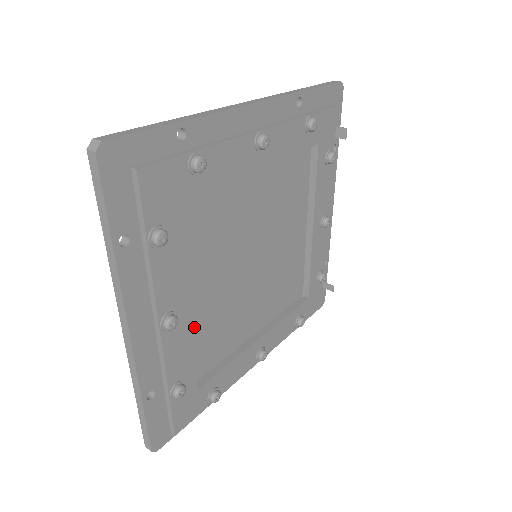
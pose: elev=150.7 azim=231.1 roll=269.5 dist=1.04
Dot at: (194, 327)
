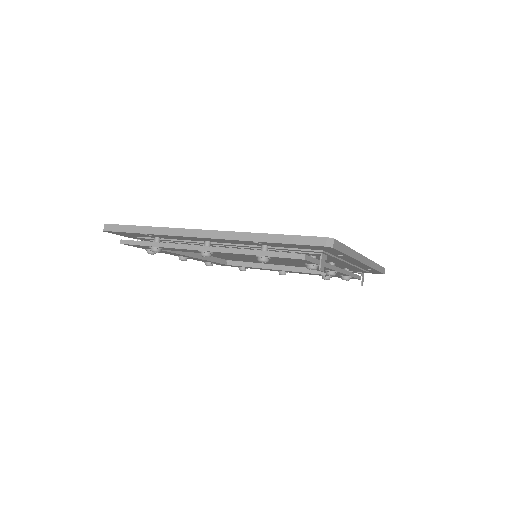
Dot at: (213, 255)
